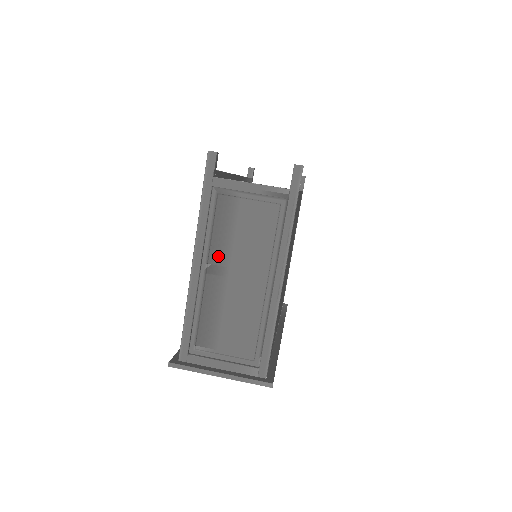
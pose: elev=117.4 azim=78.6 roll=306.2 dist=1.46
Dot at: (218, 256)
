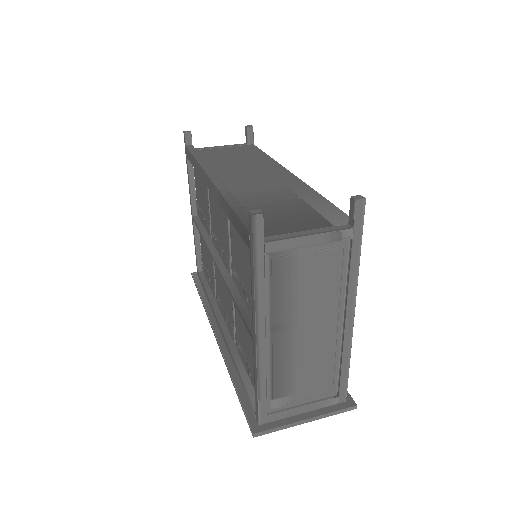
Dot at: (283, 320)
